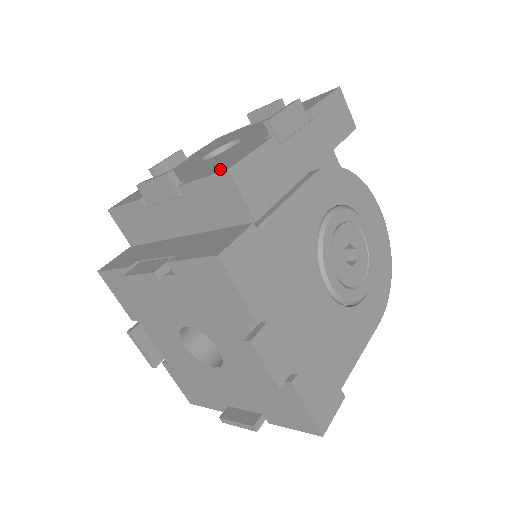
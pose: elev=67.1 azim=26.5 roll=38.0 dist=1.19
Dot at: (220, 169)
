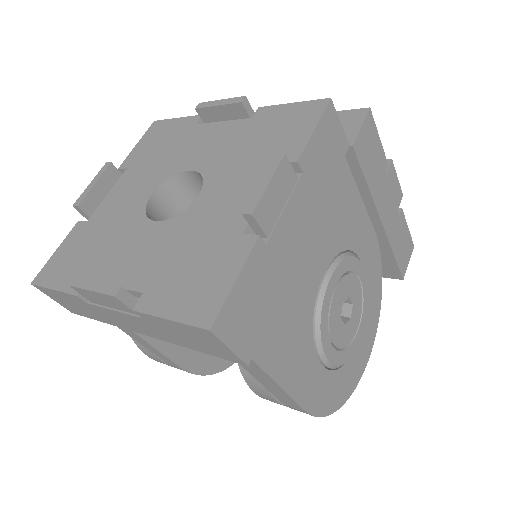
Dot at: occluded
